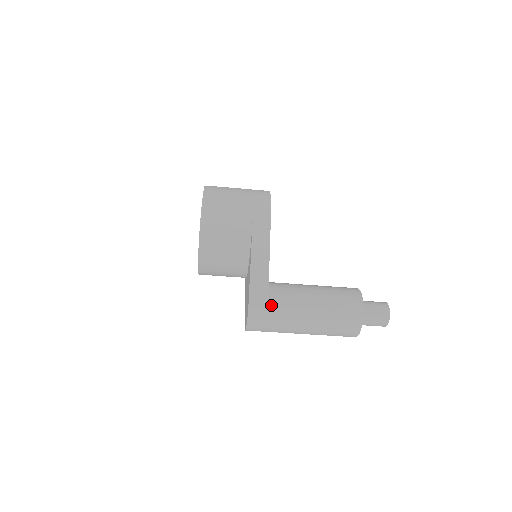
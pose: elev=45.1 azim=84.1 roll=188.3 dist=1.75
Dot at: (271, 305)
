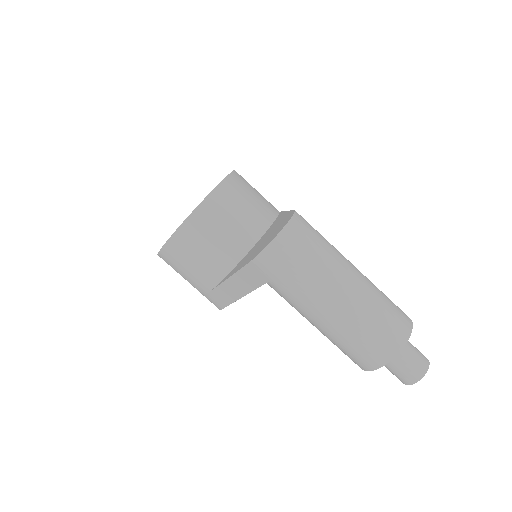
Dot at: (318, 232)
